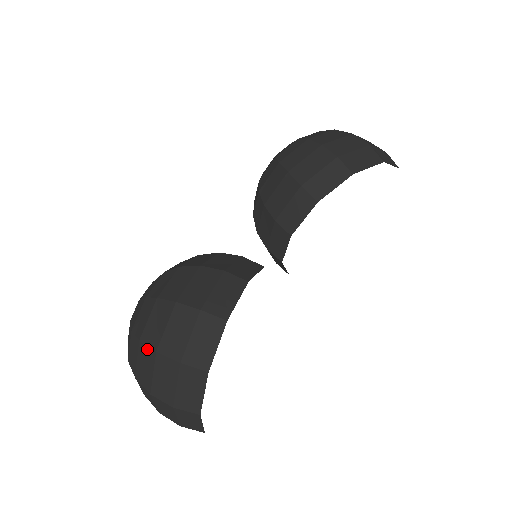
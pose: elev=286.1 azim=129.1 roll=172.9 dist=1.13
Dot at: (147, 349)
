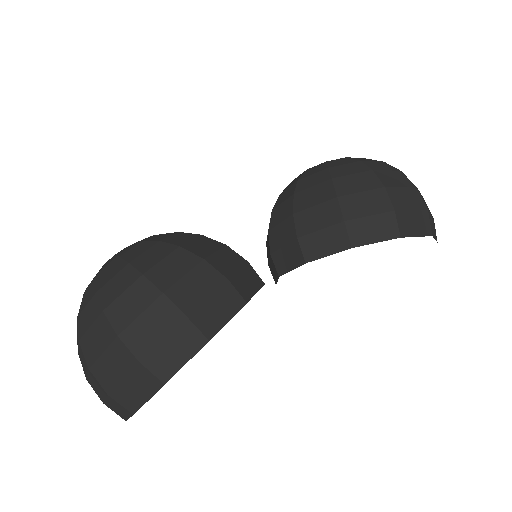
Dot at: (108, 326)
